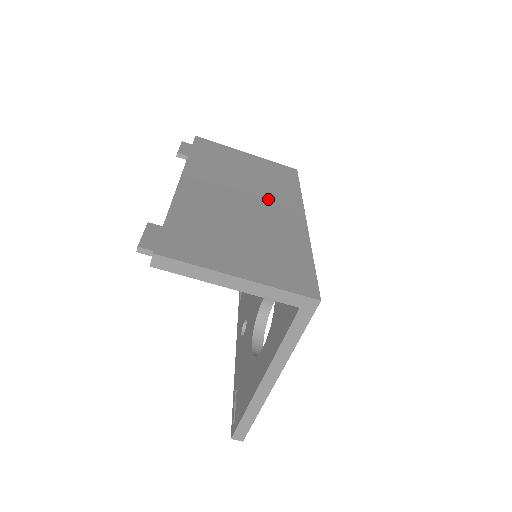
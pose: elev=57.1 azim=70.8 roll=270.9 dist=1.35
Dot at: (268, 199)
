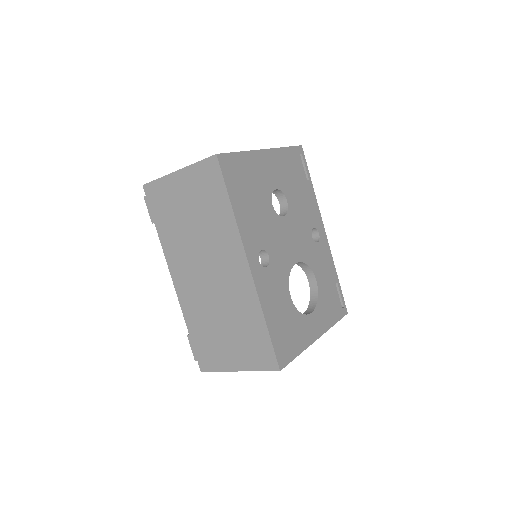
Dot at: (218, 255)
